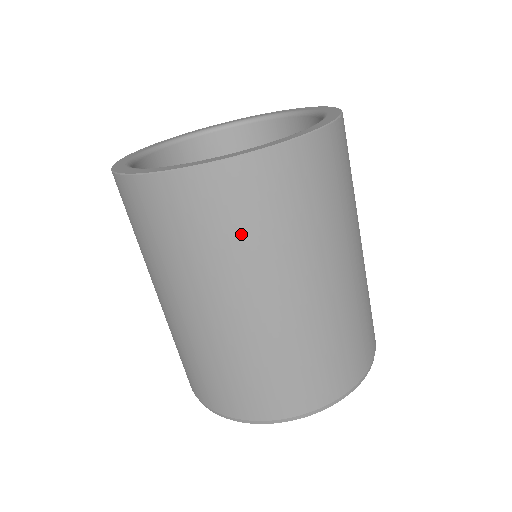
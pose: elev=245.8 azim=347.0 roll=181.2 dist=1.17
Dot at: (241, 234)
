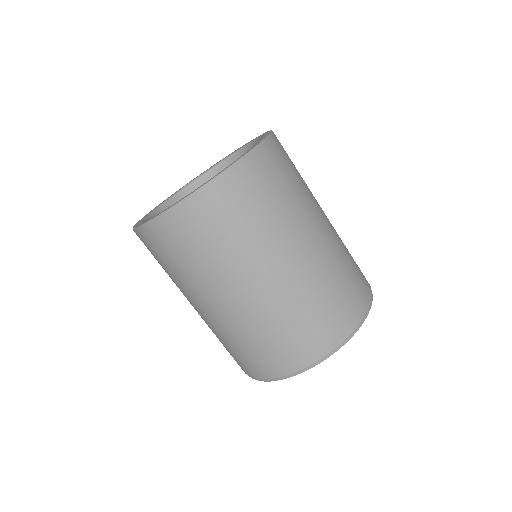
Dot at: (286, 188)
